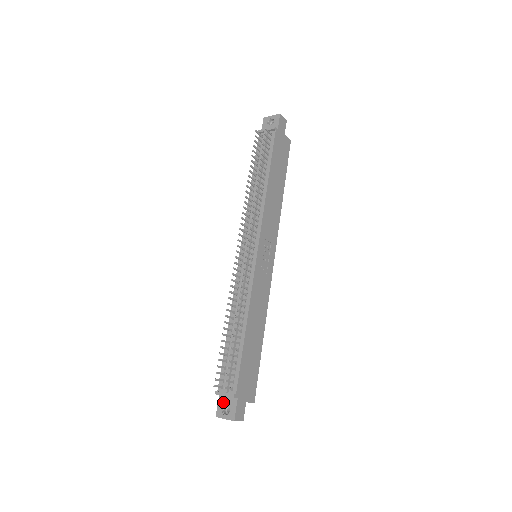
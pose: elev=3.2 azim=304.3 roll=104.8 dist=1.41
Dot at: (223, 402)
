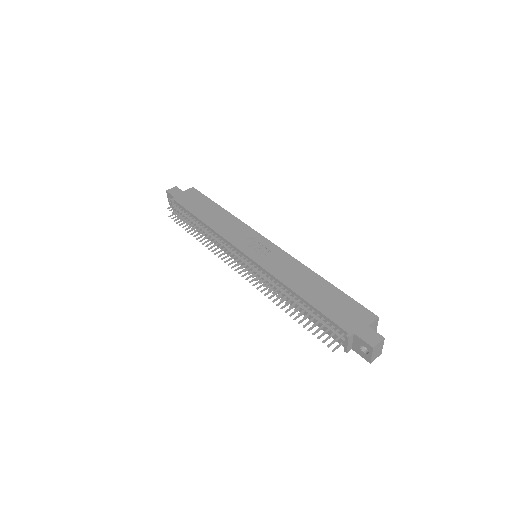
Dot at: (357, 349)
